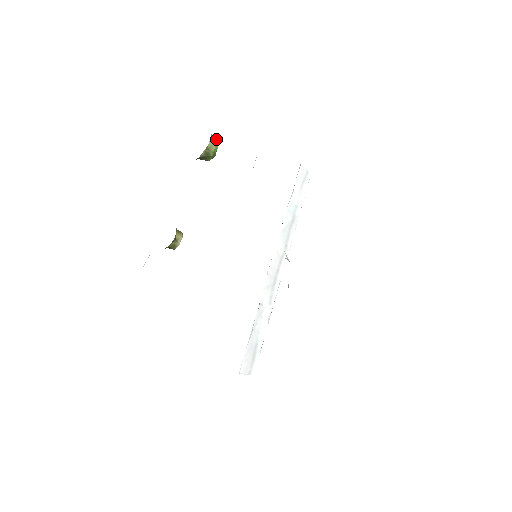
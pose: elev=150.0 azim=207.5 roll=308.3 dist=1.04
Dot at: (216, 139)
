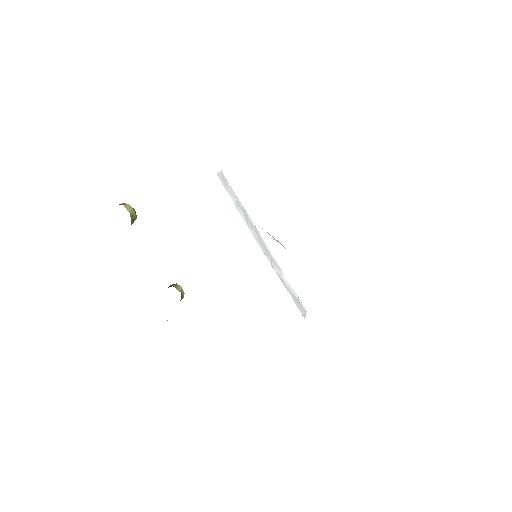
Dot at: (127, 205)
